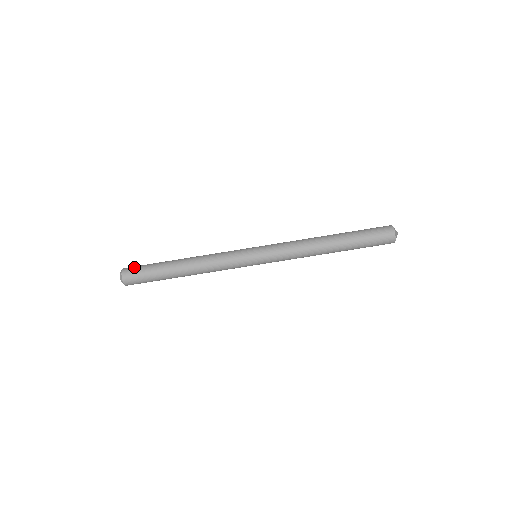
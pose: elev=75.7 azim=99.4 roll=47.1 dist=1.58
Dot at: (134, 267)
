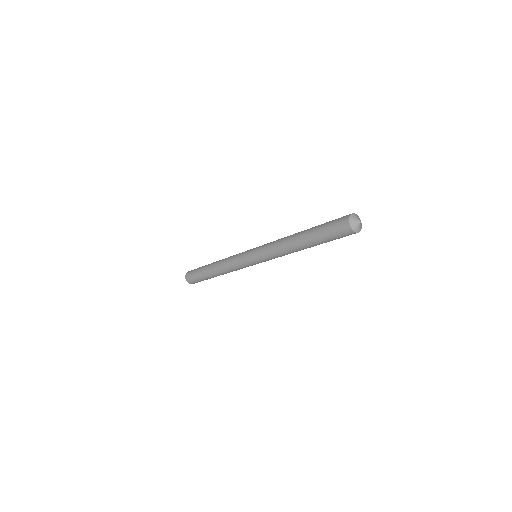
Dot at: (190, 278)
